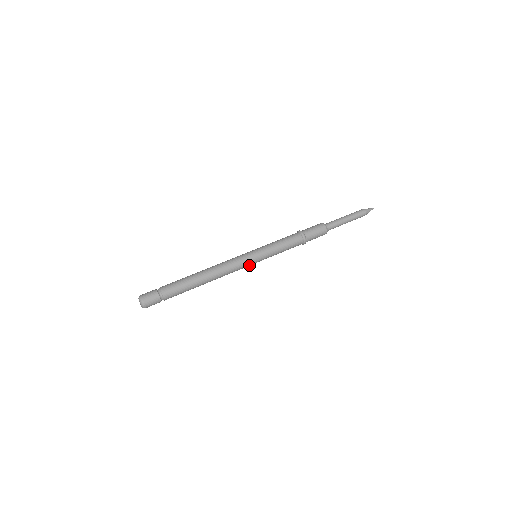
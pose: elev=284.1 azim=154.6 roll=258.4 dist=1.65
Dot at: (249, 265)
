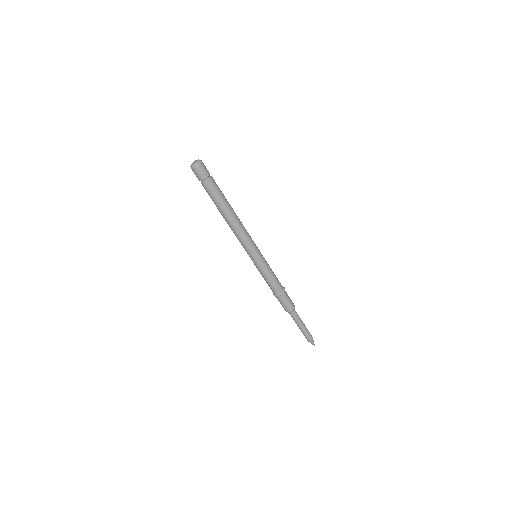
Dot at: (250, 252)
